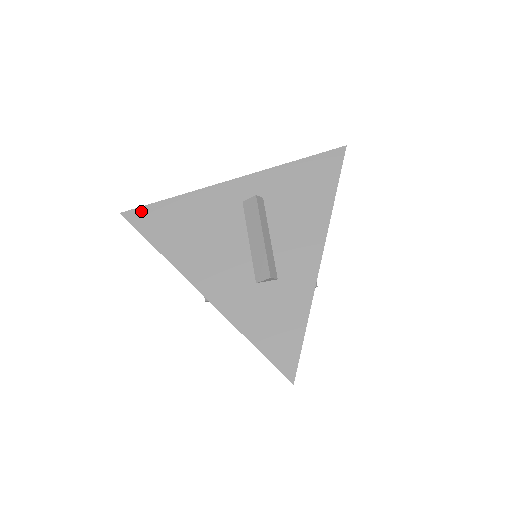
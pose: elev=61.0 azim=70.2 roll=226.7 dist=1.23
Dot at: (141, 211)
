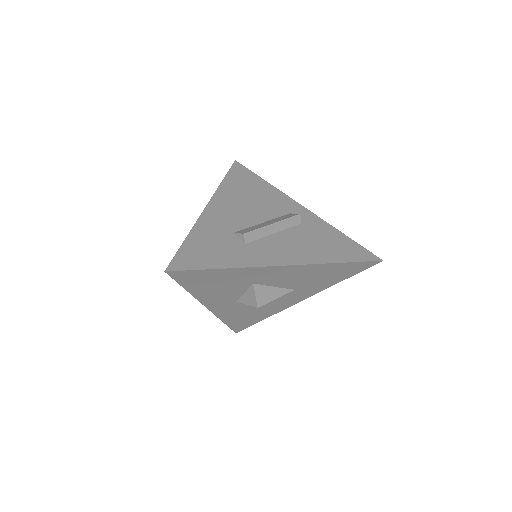
Dot at: (244, 169)
